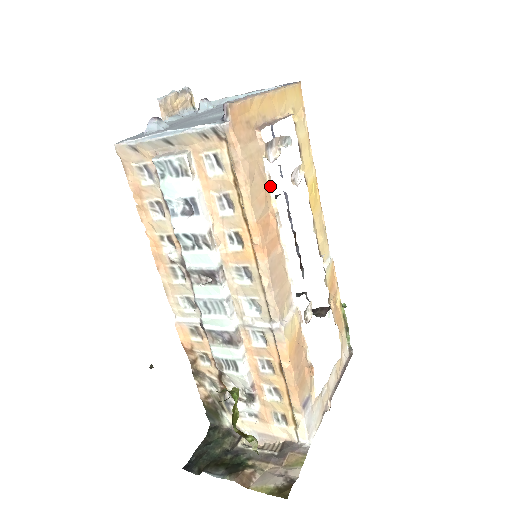
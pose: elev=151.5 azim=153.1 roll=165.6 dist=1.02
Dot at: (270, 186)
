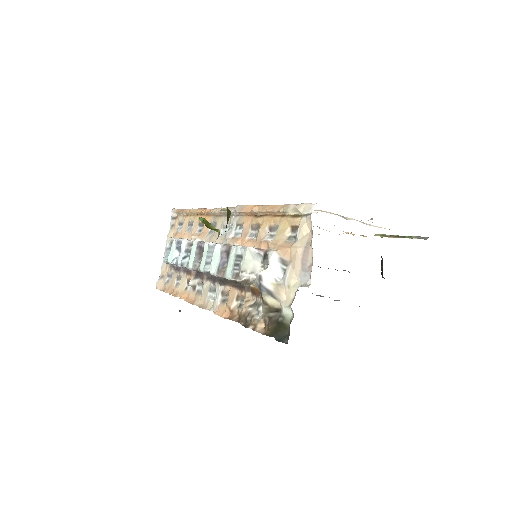
Dot at: occluded
